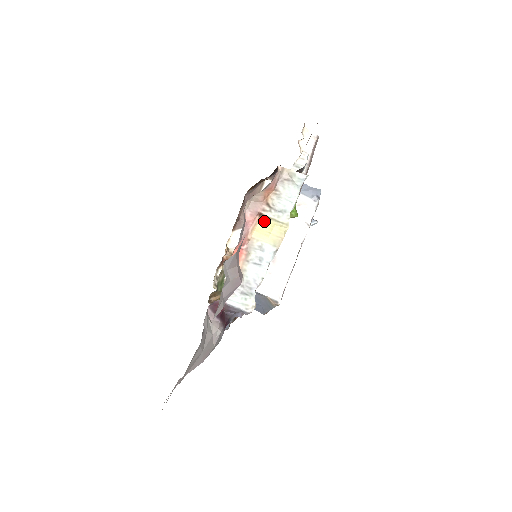
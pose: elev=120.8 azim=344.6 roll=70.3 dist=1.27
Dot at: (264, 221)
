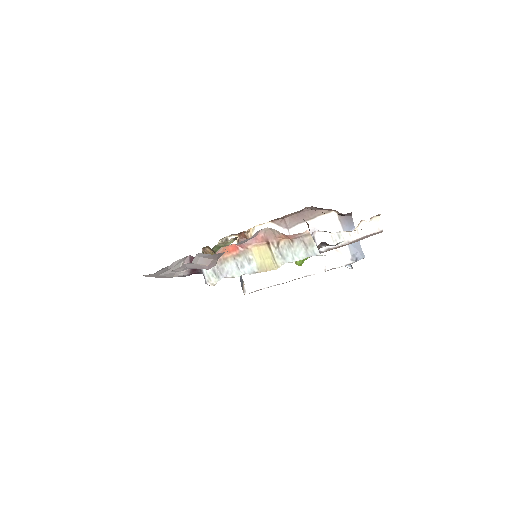
Dot at: (267, 249)
